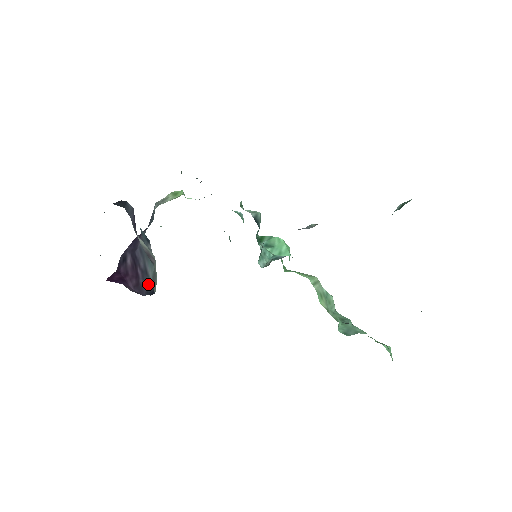
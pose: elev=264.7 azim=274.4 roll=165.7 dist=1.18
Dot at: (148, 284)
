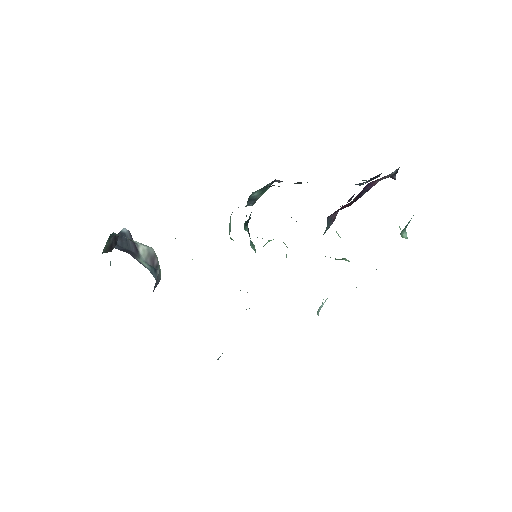
Dot at: occluded
